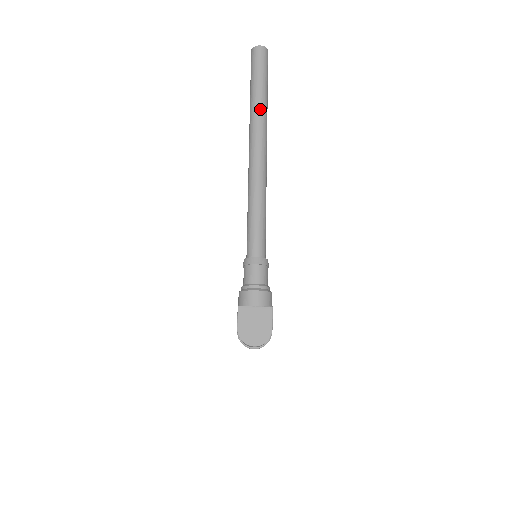
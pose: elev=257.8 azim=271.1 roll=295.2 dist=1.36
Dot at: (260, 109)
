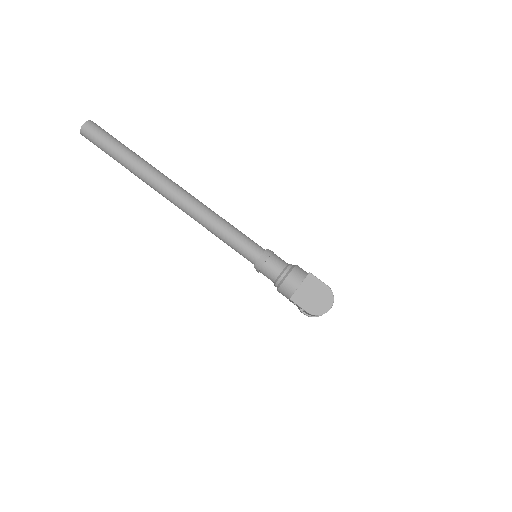
Dot at: (139, 164)
